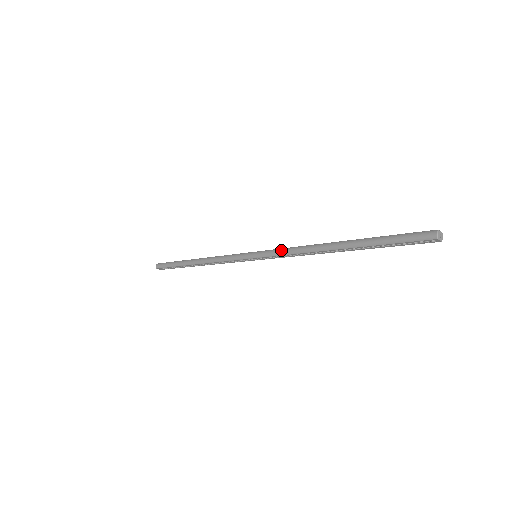
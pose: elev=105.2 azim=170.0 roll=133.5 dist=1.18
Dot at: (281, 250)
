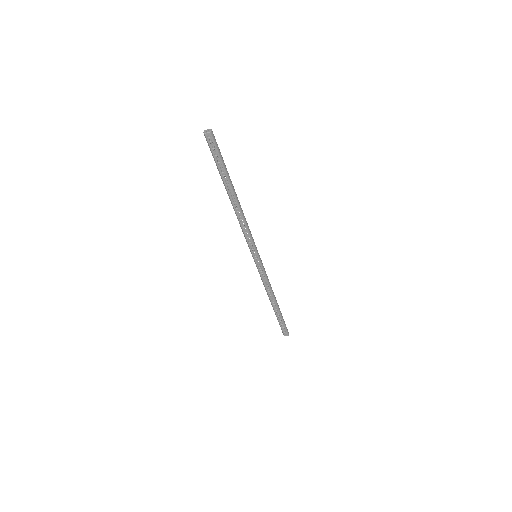
Dot at: (244, 235)
